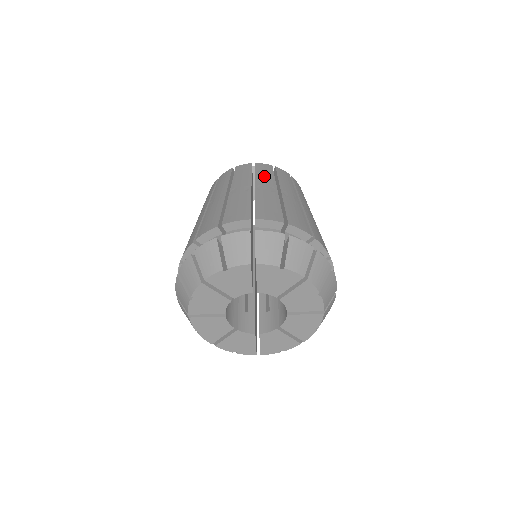
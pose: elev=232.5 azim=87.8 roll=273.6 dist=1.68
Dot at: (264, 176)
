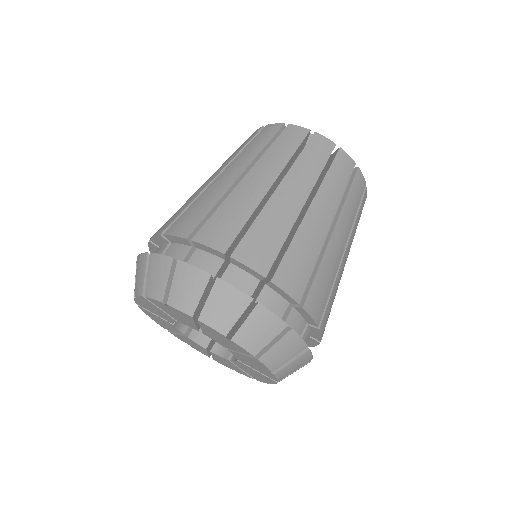
Dot at: (351, 208)
